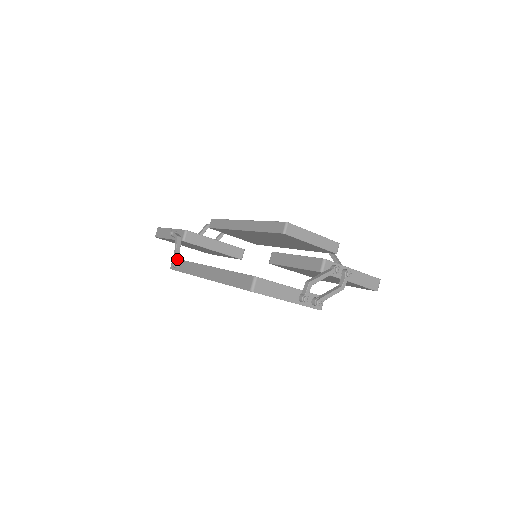
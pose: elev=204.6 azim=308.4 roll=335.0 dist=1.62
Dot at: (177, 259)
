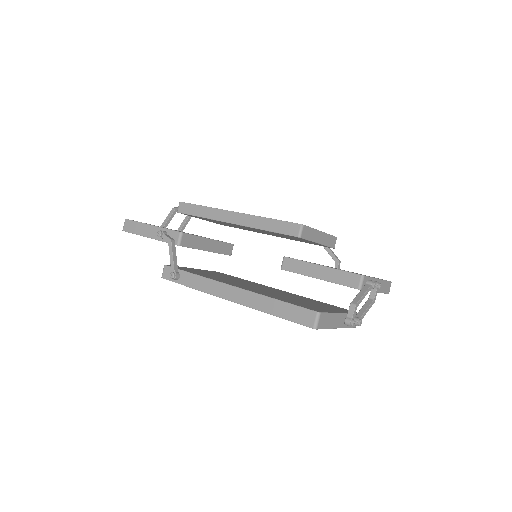
Dot at: (176, 269)
